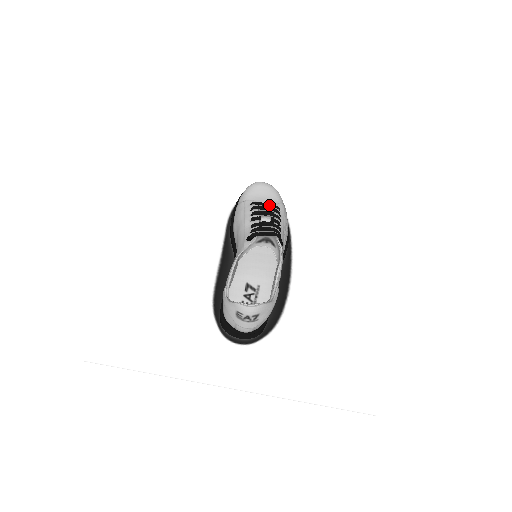
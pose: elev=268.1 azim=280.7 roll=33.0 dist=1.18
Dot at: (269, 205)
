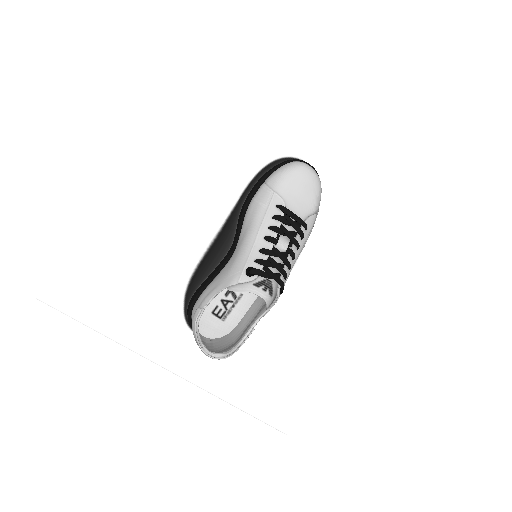
Dot at: (297, 220)
